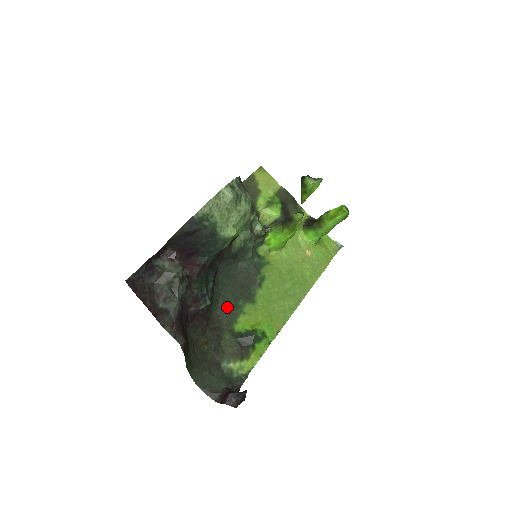
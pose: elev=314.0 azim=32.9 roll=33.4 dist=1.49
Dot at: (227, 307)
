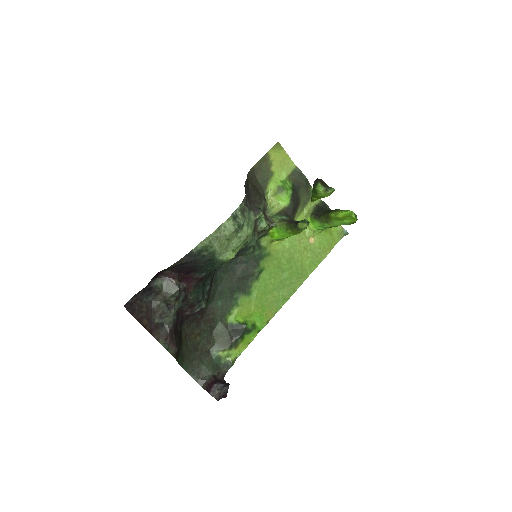
Dot at: (222, 300)
